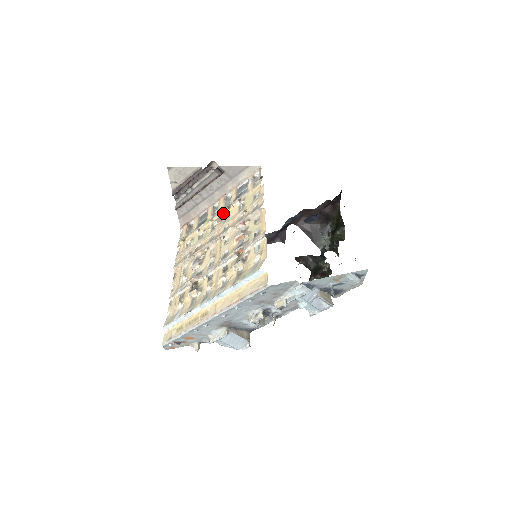
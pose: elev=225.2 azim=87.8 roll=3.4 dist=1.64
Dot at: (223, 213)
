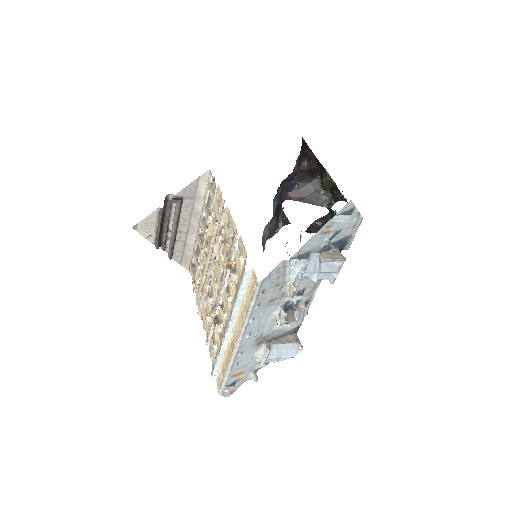
Dot at: (206, 235)
